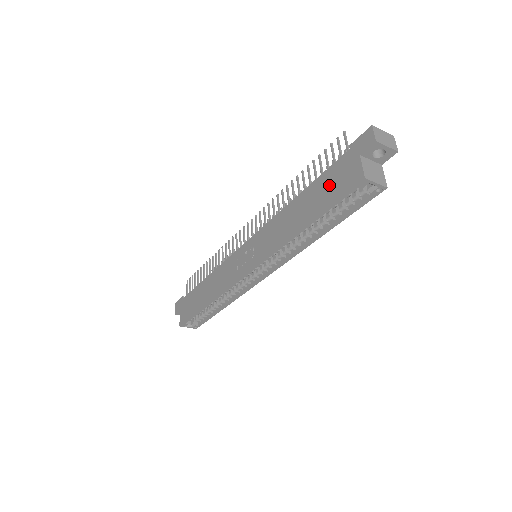
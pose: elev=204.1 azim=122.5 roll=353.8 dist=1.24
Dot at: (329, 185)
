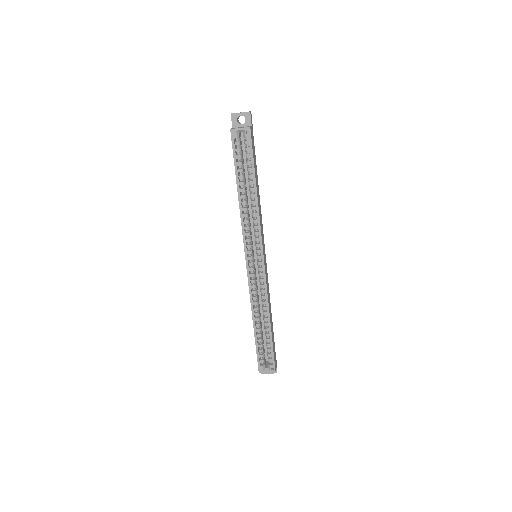
Dot at: occluded
